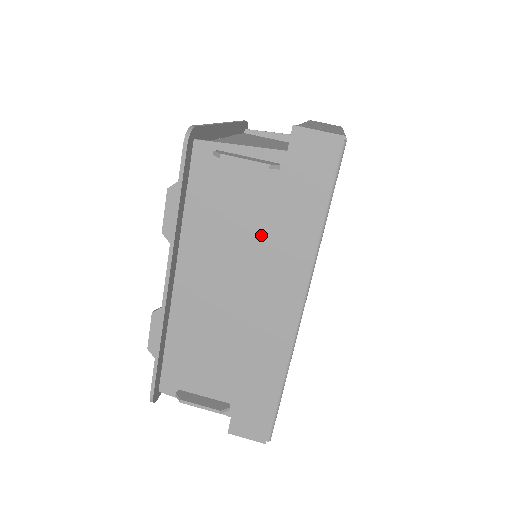
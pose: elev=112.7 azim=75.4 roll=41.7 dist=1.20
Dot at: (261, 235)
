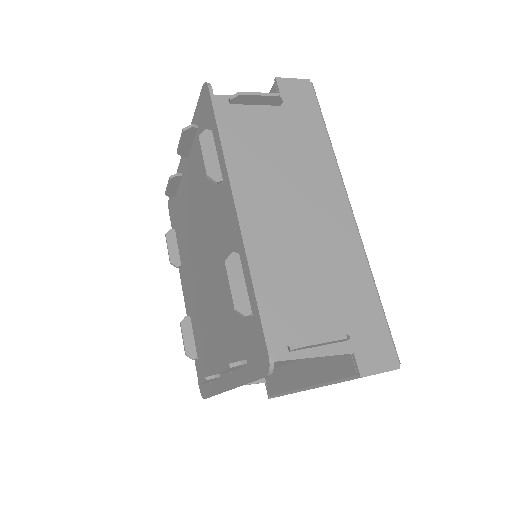
Dot at: (291, 155)
